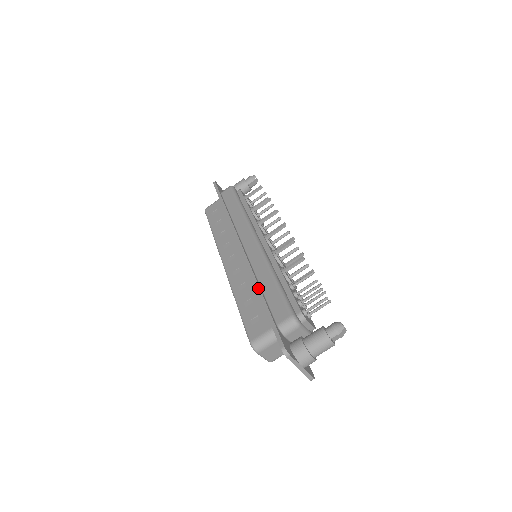
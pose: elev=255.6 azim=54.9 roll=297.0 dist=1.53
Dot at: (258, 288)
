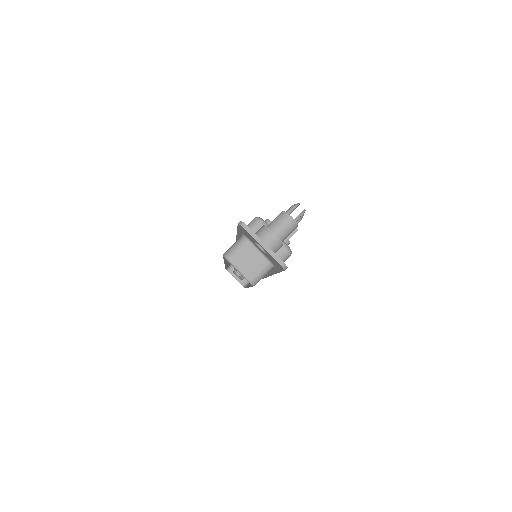
Dot at: occluded
